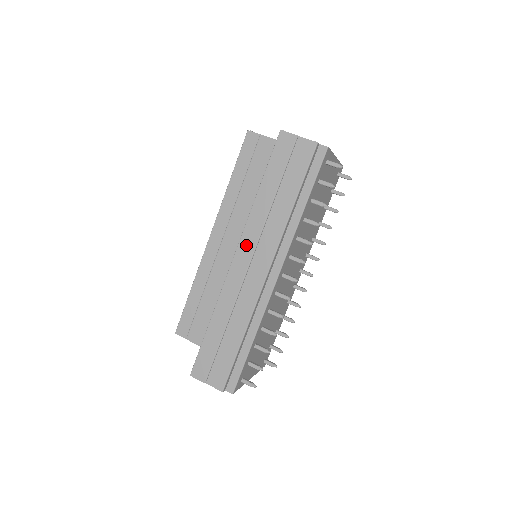
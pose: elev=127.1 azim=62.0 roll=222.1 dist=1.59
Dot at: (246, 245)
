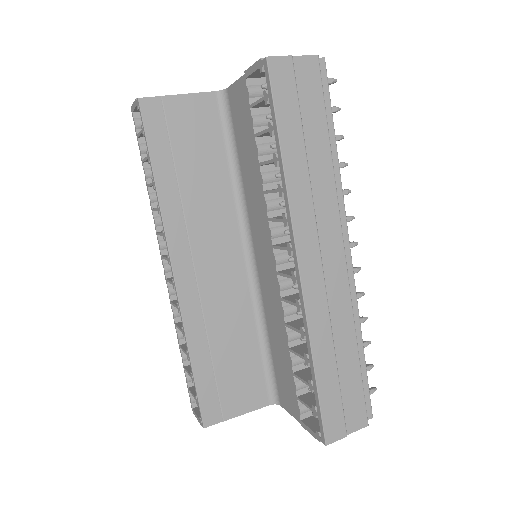
Dot at: (305, 238)
